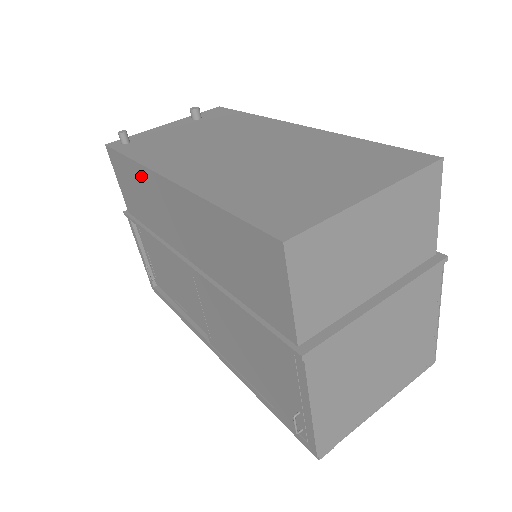
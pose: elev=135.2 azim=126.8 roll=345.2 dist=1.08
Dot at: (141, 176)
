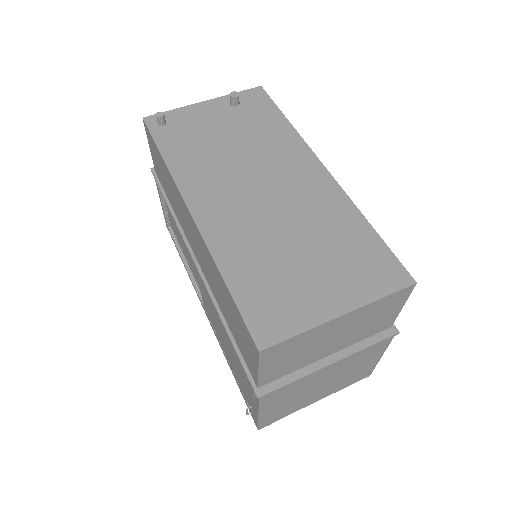
Dot at: (170, 179)
